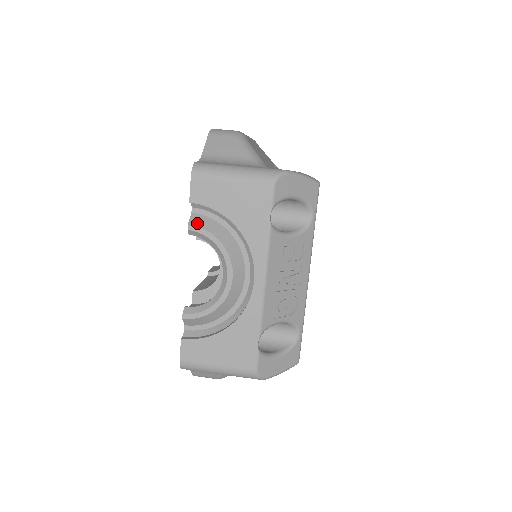
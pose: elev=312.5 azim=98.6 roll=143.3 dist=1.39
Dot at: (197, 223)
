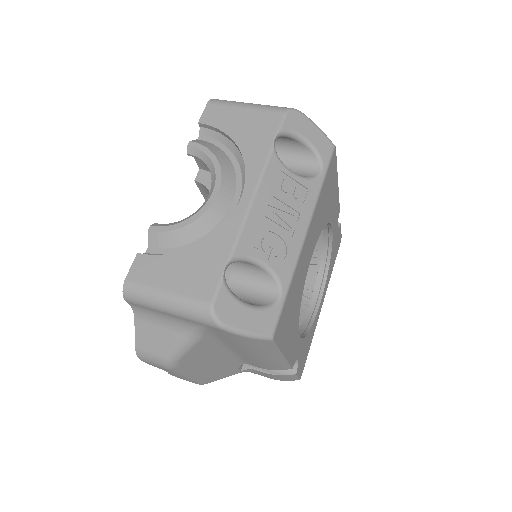
Dot at: (199, 142)
